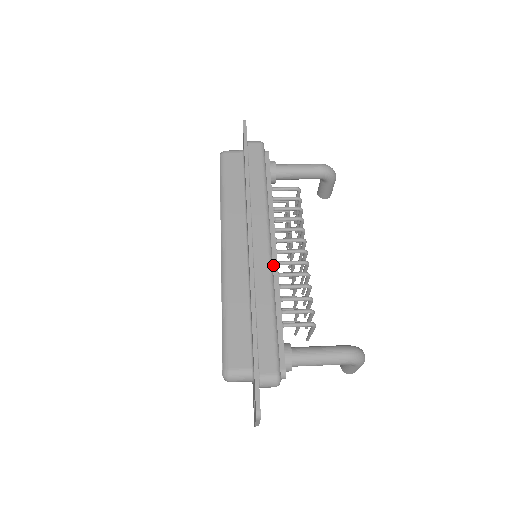
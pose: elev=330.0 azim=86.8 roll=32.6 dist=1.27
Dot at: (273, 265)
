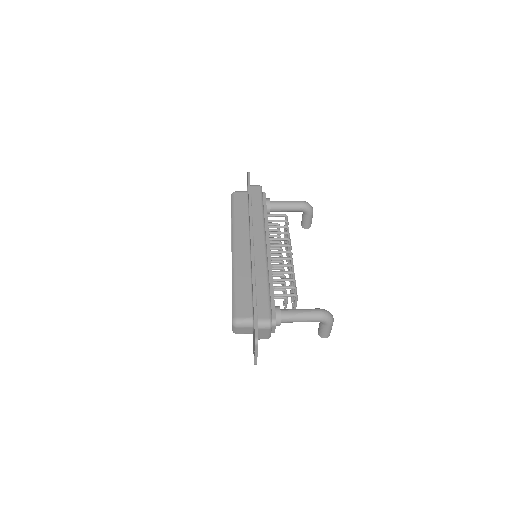
Dot at: (268, 258)
